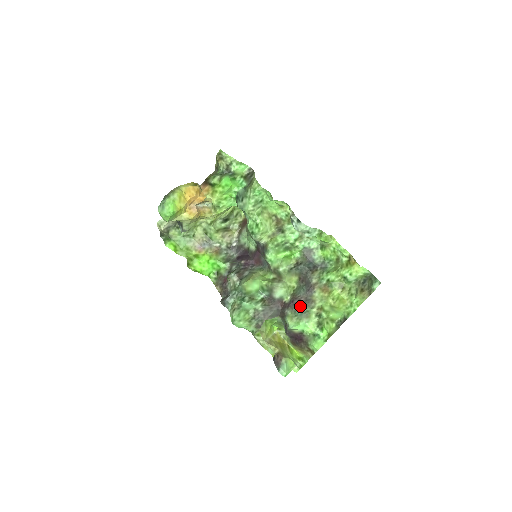
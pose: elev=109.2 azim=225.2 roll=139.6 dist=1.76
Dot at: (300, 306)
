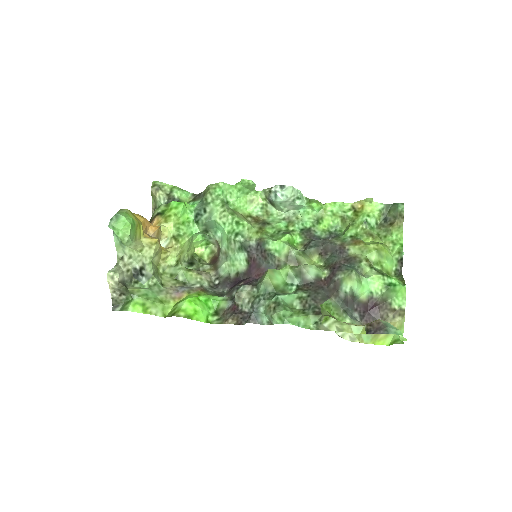
Dot at: (346, 266)
